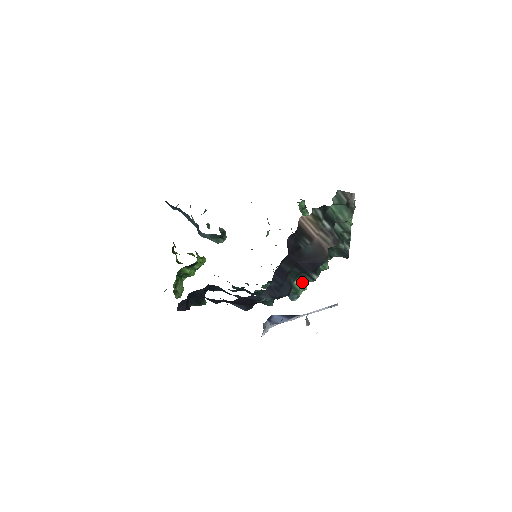
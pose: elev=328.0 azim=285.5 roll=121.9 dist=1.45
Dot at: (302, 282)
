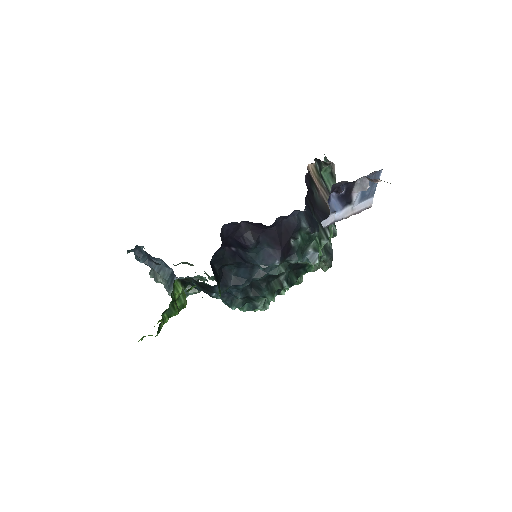
Dot at: (318, 240)
